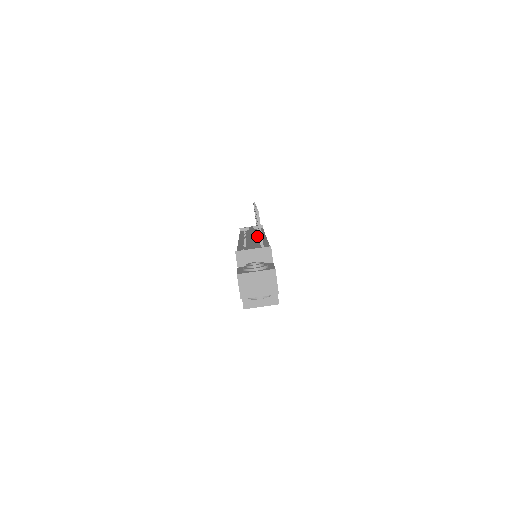
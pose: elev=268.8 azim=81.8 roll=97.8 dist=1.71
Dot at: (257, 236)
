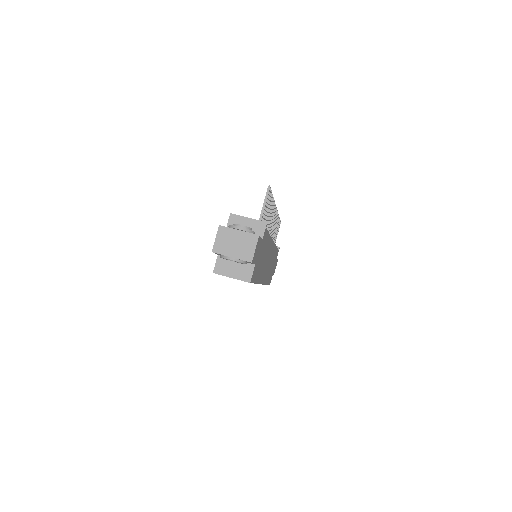
Dot at: occluded
